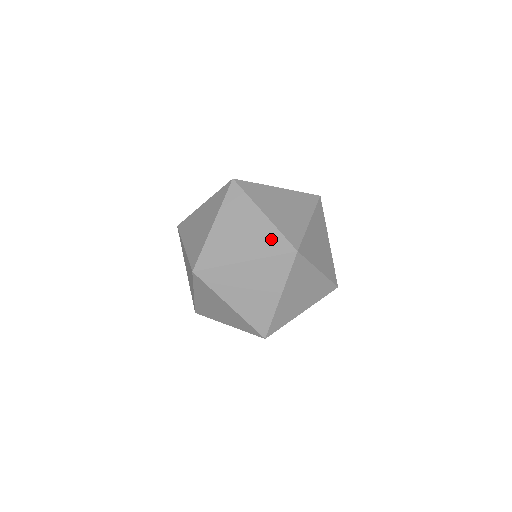
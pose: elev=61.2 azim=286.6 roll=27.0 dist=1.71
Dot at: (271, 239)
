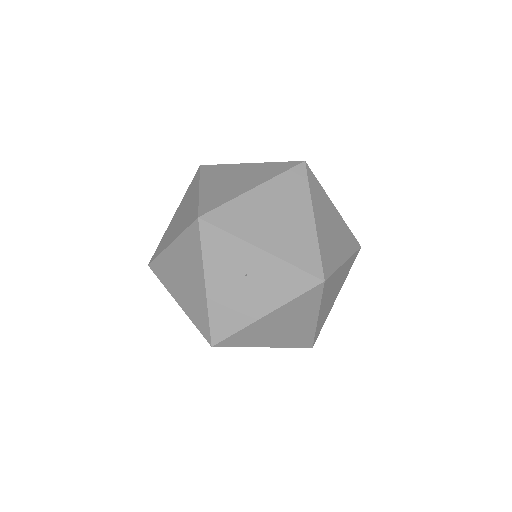
Dot at: occluded
